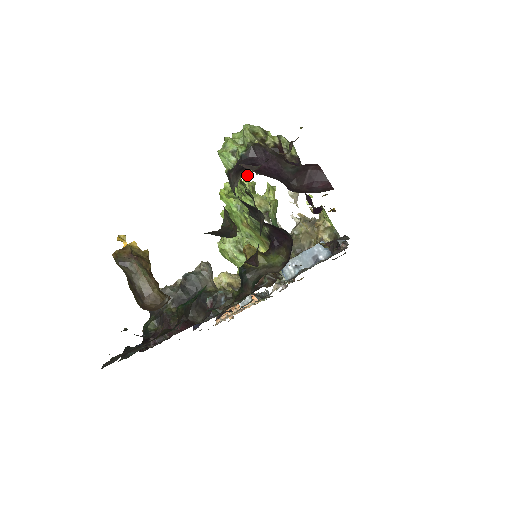
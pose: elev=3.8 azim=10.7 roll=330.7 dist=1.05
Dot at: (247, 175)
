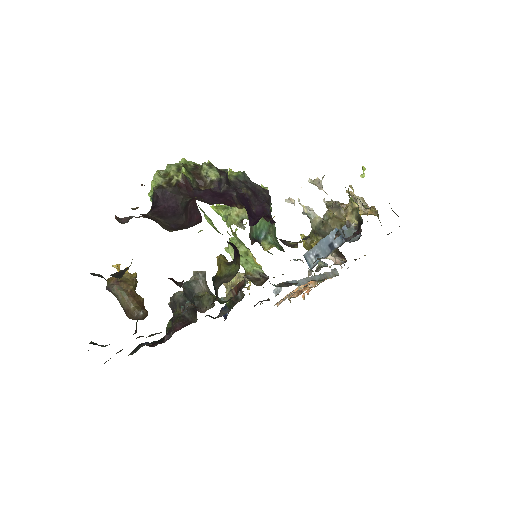
Dot at: occluded
